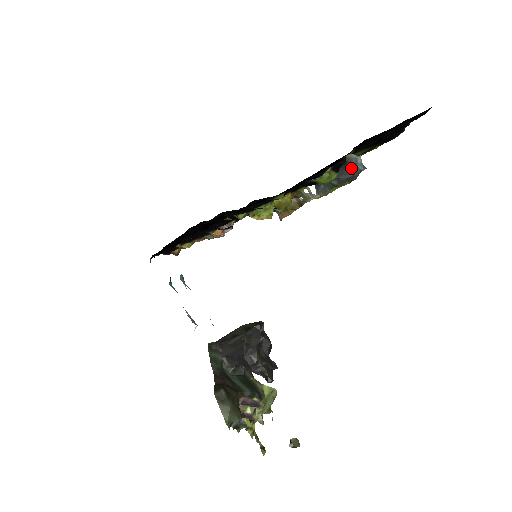
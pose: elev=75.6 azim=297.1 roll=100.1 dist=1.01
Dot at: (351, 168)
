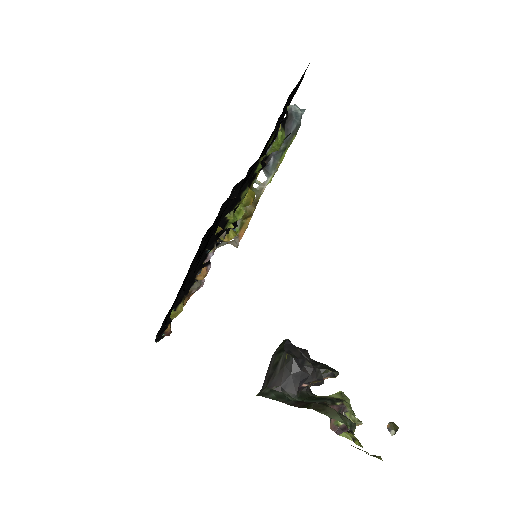
Dot at: (293, 119)
